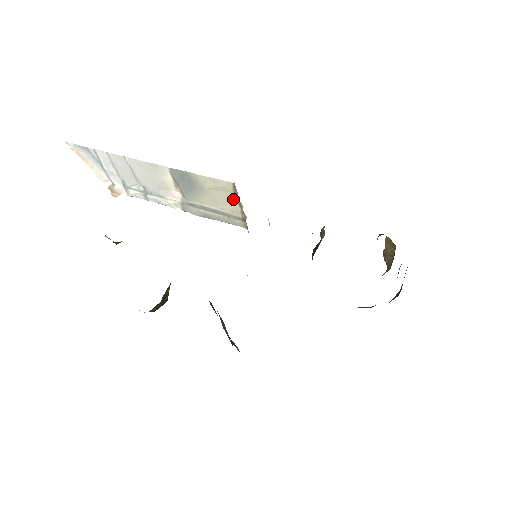
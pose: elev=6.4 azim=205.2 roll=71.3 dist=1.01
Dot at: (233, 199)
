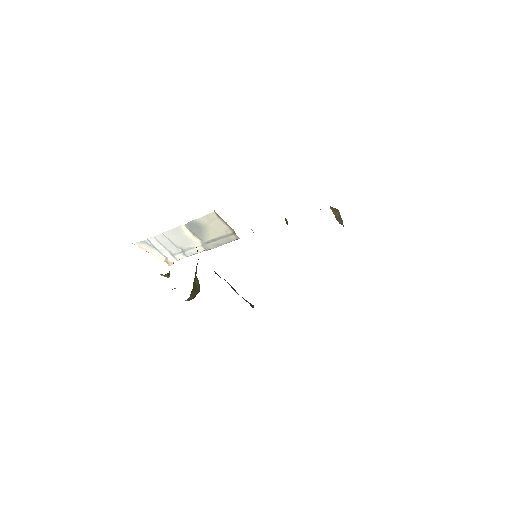
Dot at: (221, 223)
